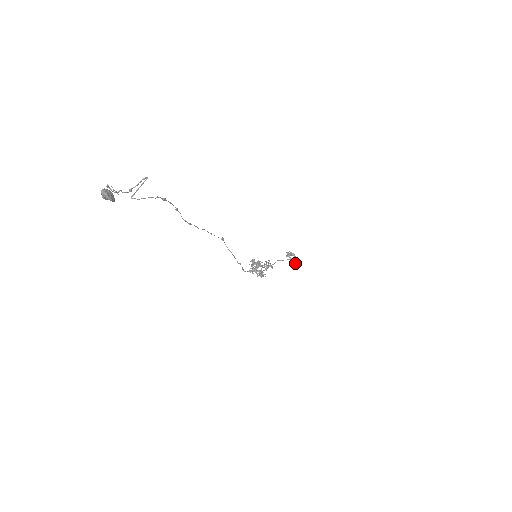
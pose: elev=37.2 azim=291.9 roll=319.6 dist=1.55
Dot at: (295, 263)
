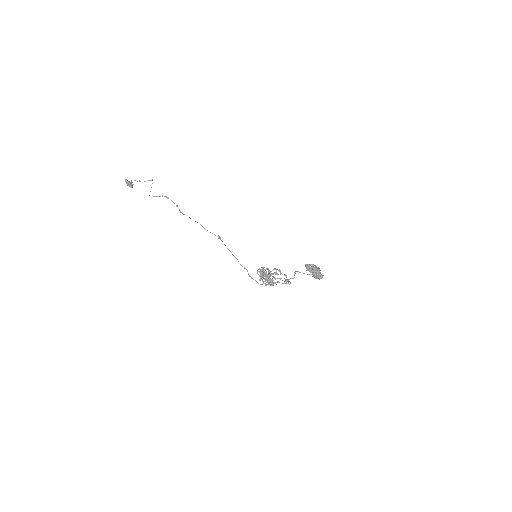
Dot at: (308, 267)
